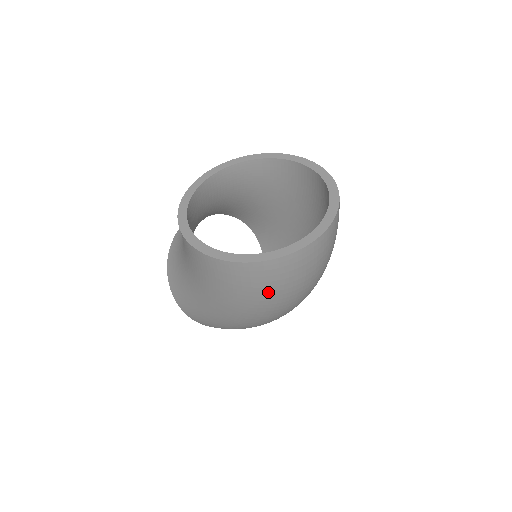
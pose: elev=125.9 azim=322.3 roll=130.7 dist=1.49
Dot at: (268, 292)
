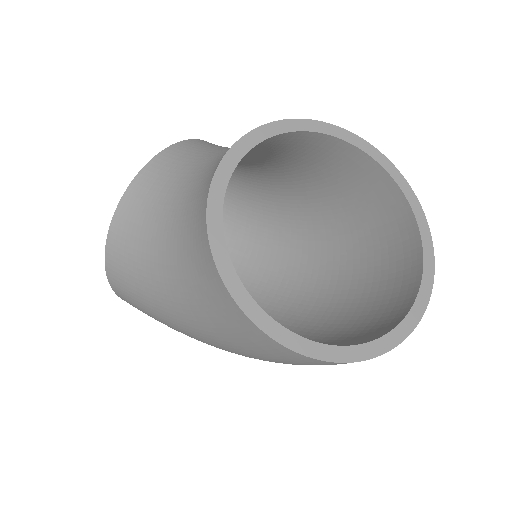
Dot at: occluded
